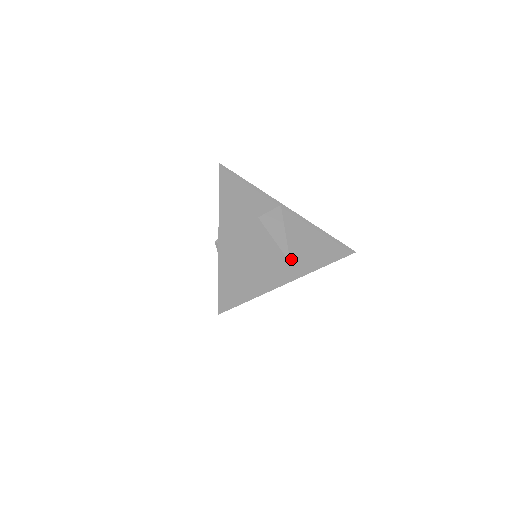
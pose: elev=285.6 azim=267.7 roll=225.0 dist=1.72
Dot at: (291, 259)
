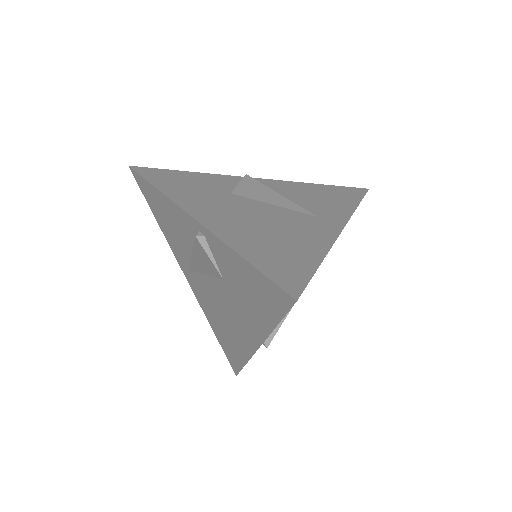
Dot at: (314, 214)
